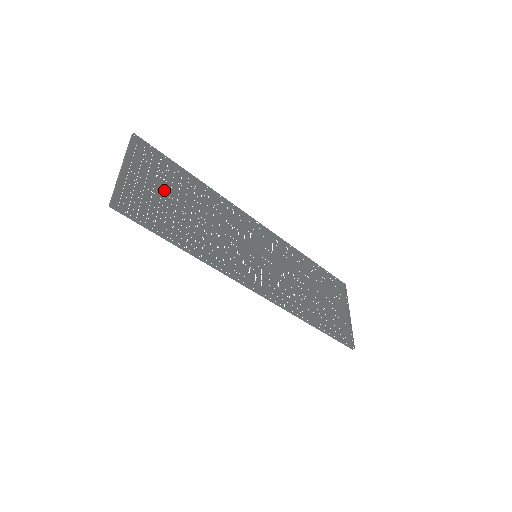
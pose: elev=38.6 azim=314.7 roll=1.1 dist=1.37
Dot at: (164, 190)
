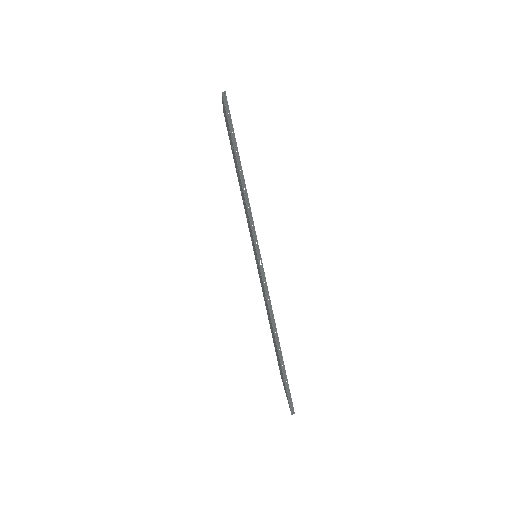
Dot at: occluded
